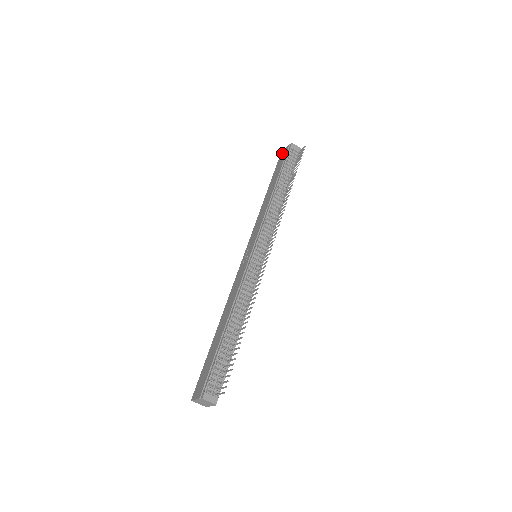
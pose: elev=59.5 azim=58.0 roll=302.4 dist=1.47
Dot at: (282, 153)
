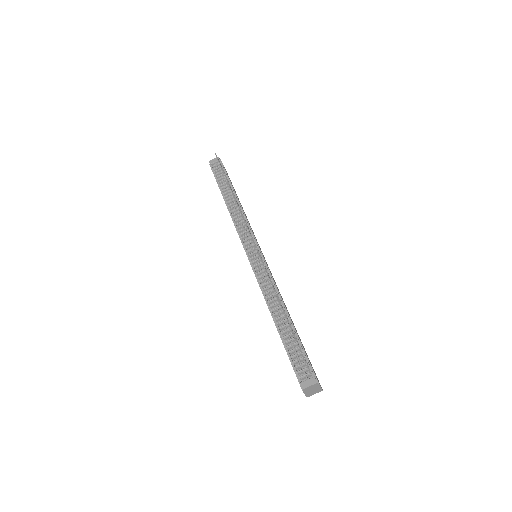
Dot at: occluded
